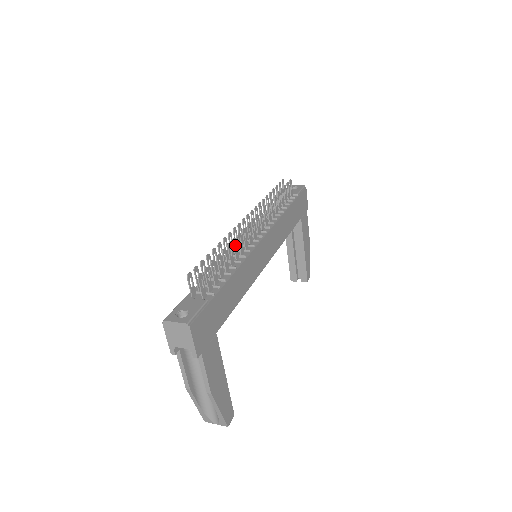
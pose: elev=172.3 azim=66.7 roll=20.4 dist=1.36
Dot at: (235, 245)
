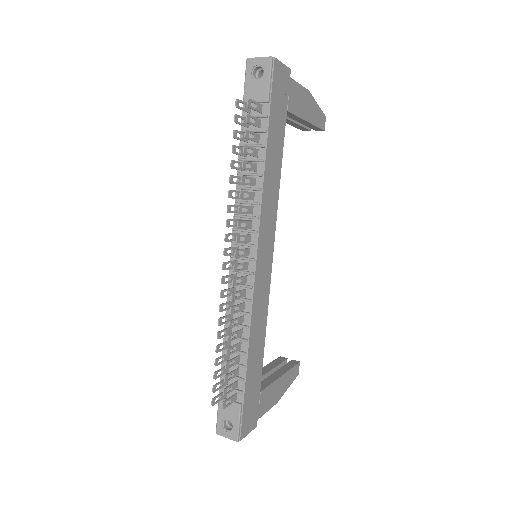
Dot at: occluded
